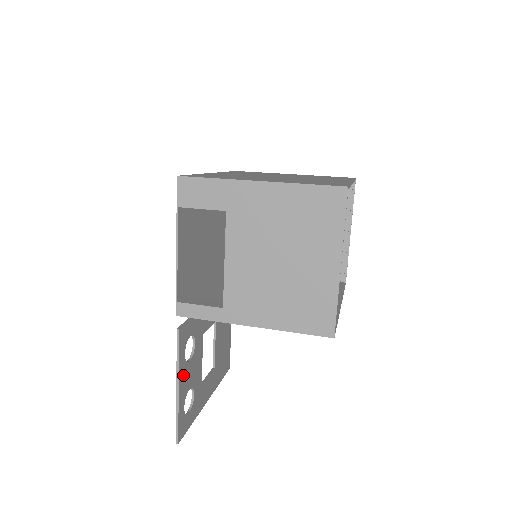
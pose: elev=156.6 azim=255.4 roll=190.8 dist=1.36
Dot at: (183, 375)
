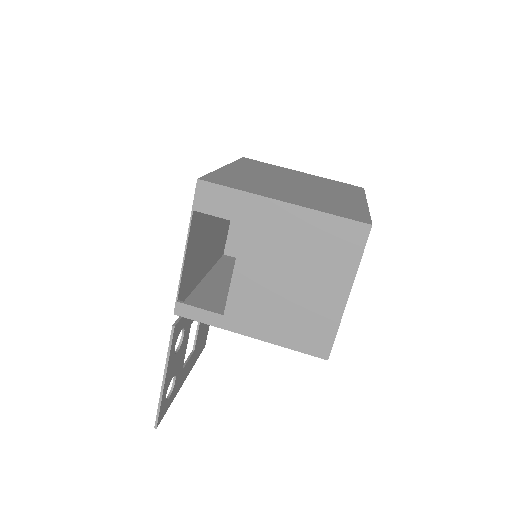
Dot at: (170, 367)
